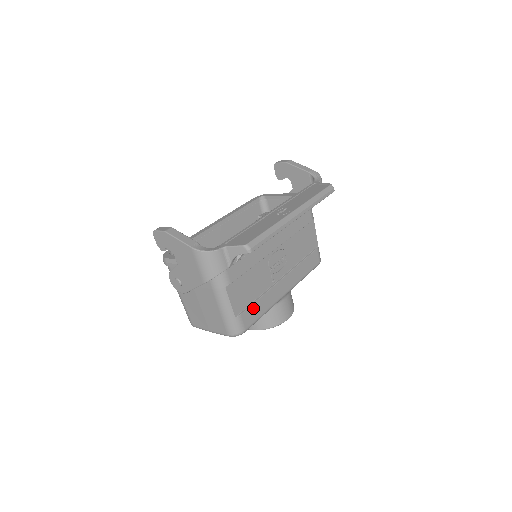
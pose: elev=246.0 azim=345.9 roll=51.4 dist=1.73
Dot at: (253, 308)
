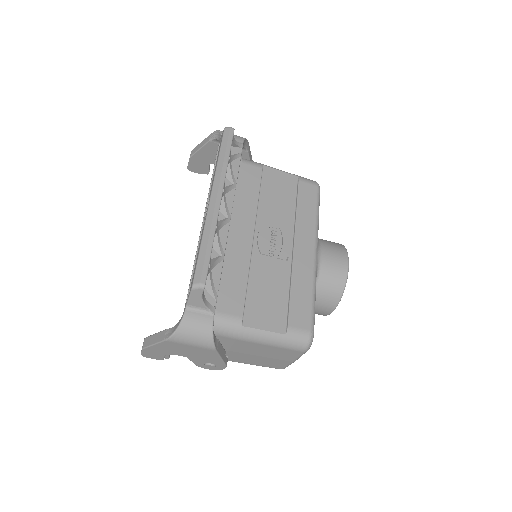
Dot at: (294, 305)
